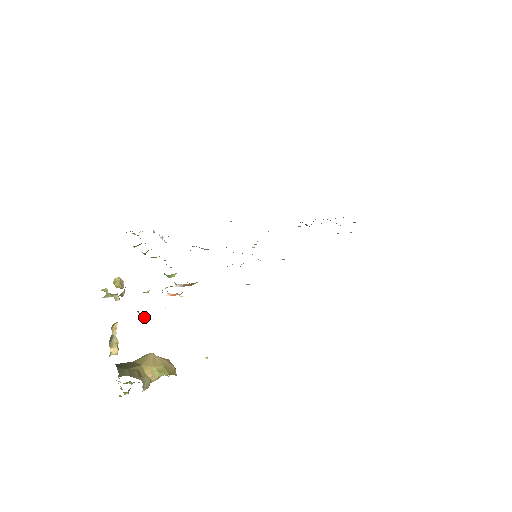
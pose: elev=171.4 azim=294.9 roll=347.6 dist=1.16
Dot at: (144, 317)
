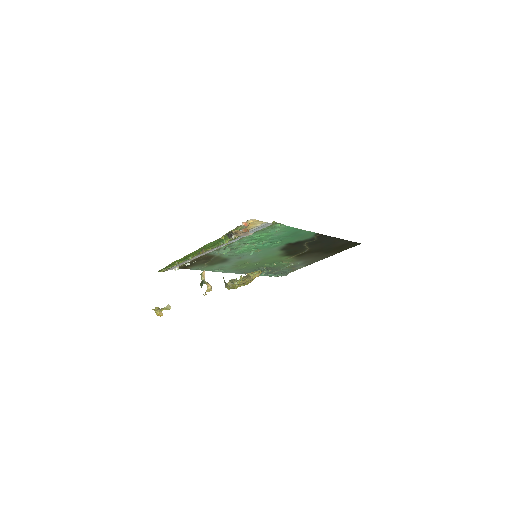
Dot at: (234, 237)
